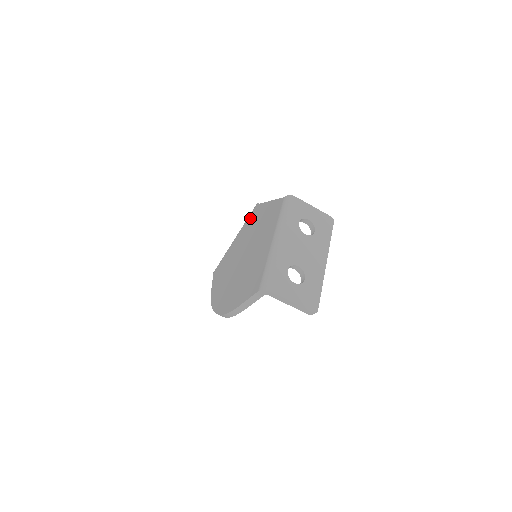
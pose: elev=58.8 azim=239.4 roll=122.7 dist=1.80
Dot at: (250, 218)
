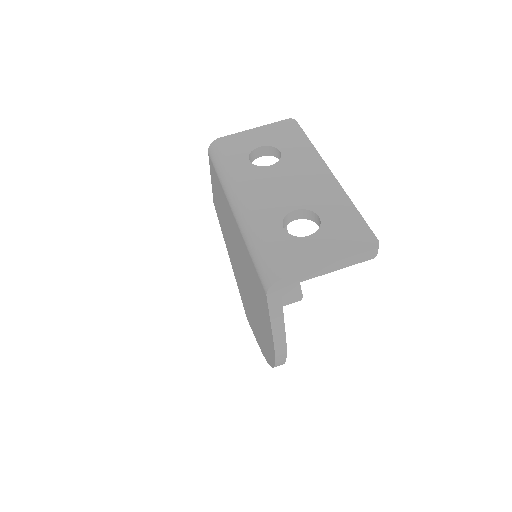
Dot at: occluded
